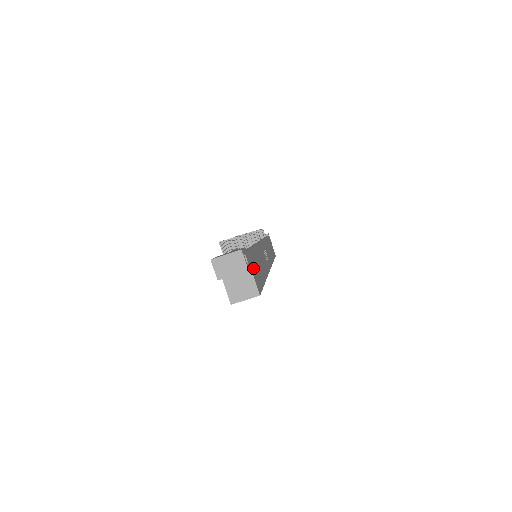
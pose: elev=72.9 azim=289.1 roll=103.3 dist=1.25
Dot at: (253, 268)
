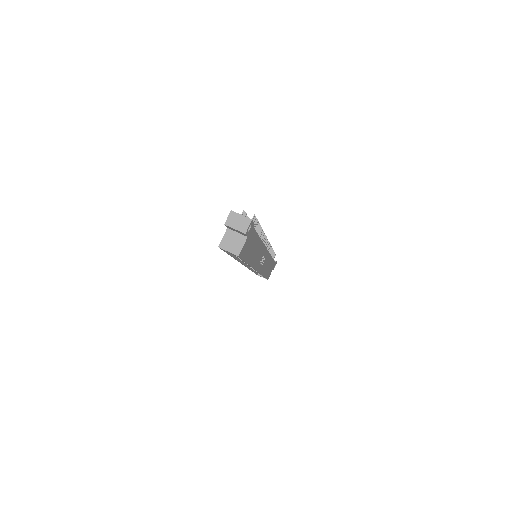
Dot at: (249, 241)
